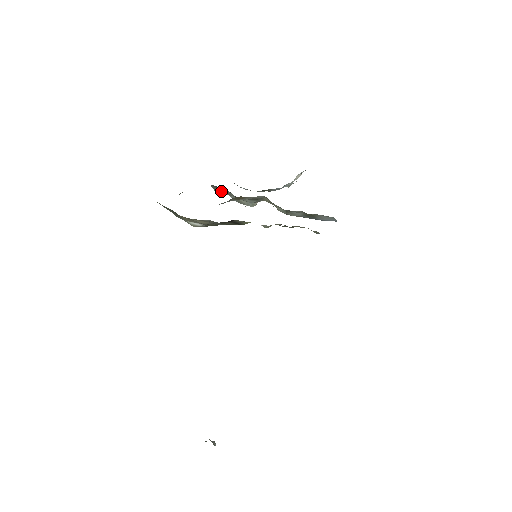
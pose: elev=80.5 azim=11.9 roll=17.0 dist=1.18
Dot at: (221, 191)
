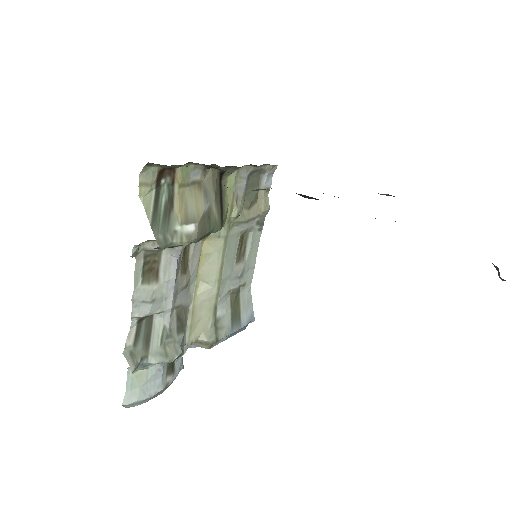
Dot at: (140, 351)
